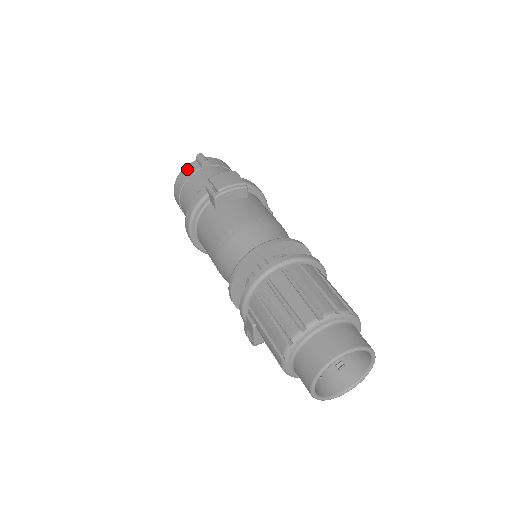
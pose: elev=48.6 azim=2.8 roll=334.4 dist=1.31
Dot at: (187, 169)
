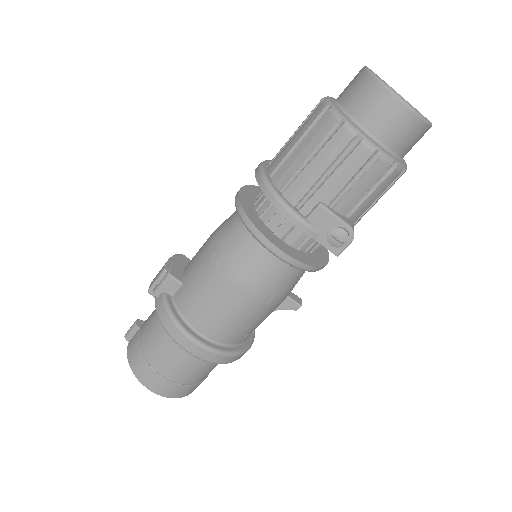
Dot at: (130, 350)
